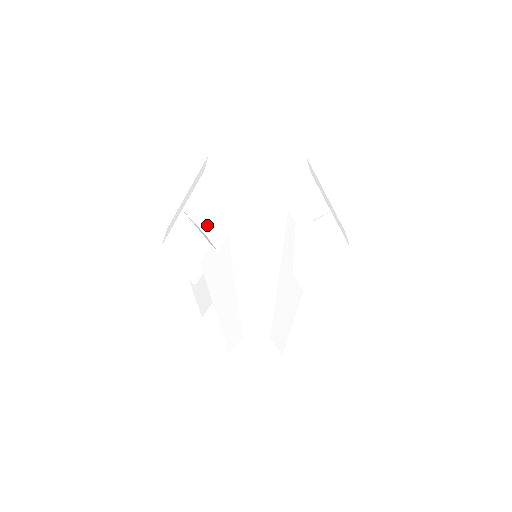
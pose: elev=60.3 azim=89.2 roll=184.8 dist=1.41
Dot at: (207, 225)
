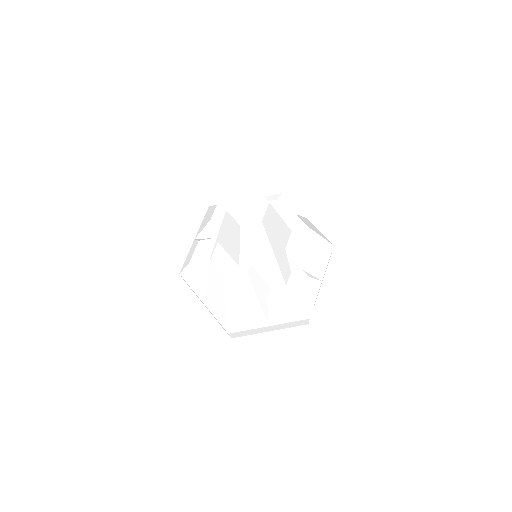
Dot at: (211, 216)
